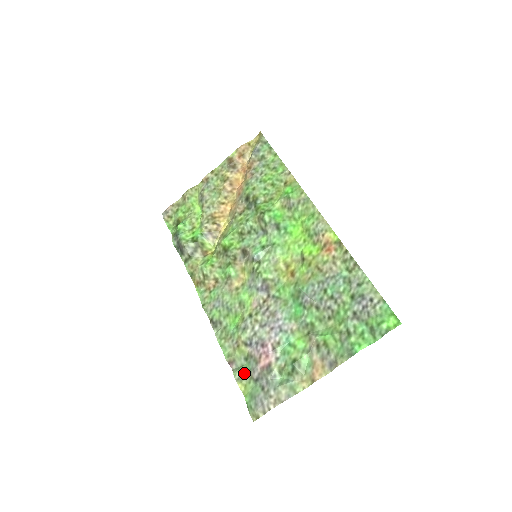
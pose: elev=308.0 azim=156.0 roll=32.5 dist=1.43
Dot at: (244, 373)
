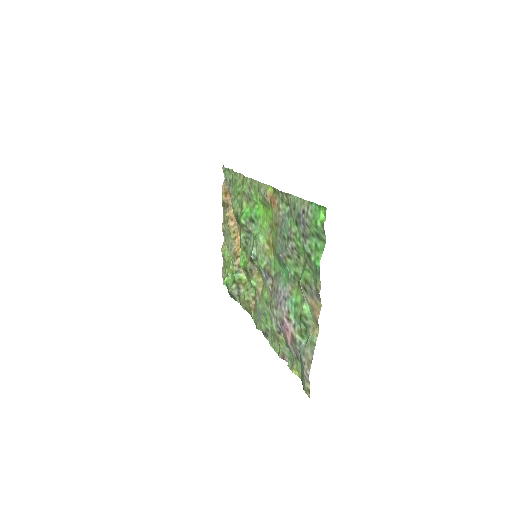
Dot at: (291, 359)
